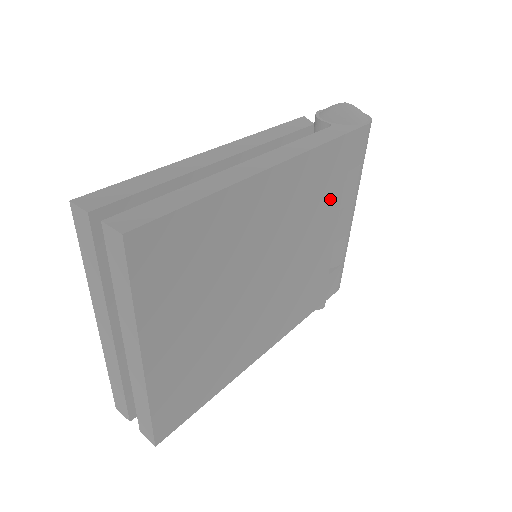
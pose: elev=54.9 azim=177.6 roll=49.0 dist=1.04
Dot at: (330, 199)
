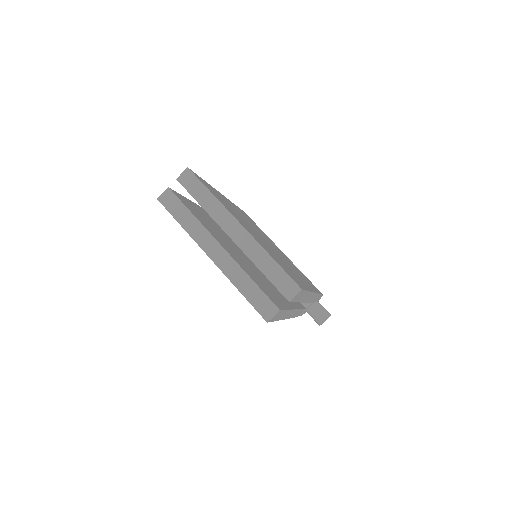
Dot at: occluded
